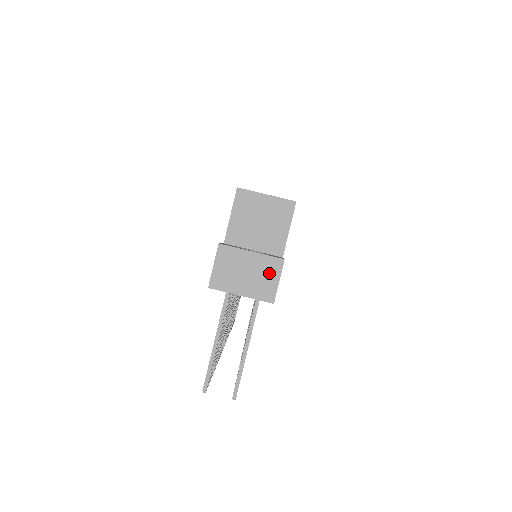
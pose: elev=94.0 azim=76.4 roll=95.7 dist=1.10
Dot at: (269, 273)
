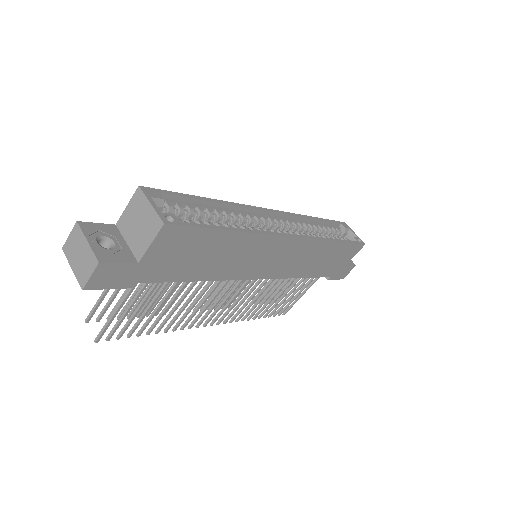
Dot at: (89, 265)
